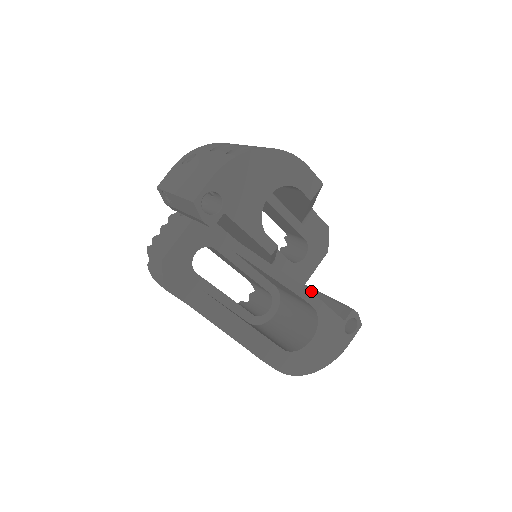
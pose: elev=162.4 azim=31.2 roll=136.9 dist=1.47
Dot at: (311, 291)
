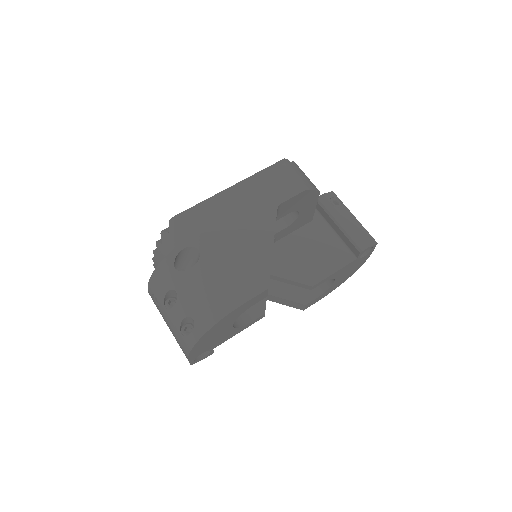
Dot at: (323, 211)
